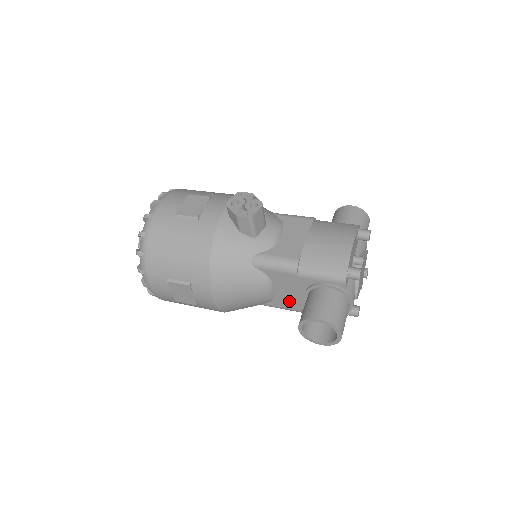
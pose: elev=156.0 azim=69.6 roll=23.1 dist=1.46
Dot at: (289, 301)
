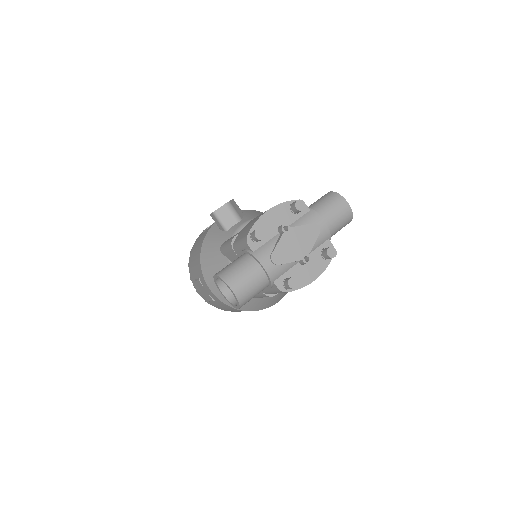
Dot at: occluded
